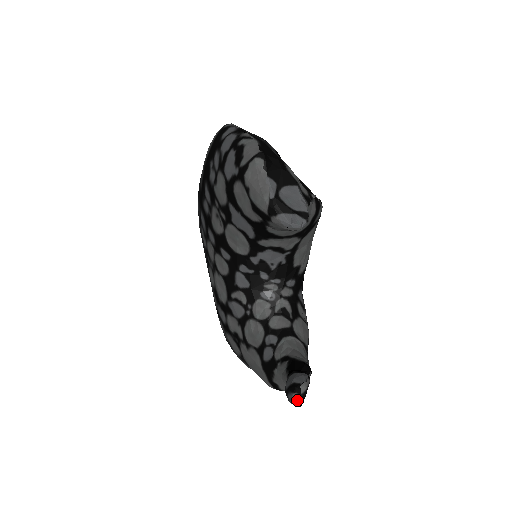
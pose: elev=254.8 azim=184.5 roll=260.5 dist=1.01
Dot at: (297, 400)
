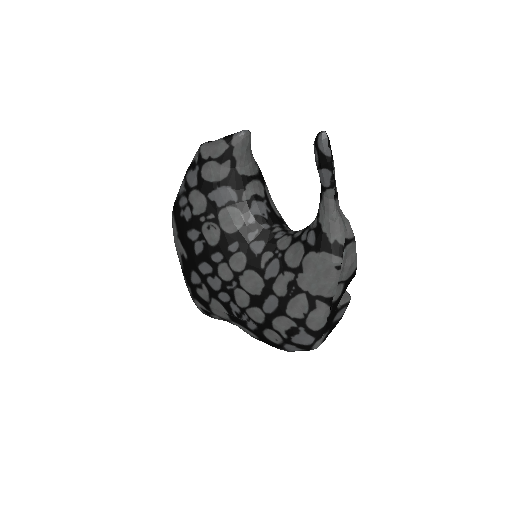
Dot at: (322, 133)
